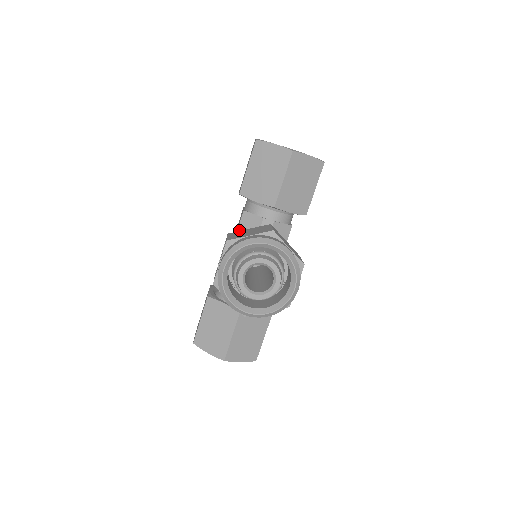
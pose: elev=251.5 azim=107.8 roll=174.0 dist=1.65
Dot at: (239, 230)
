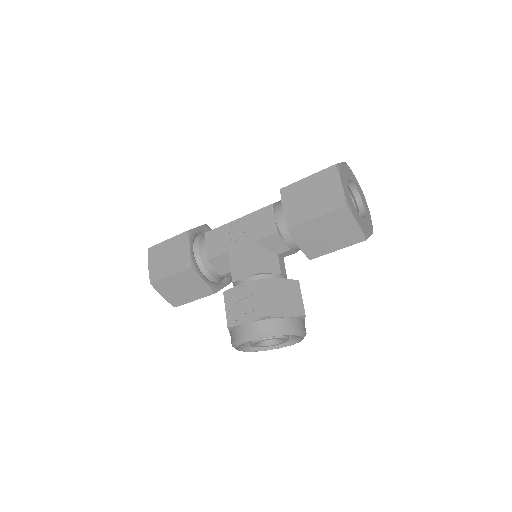
Dot at: (260, 241)
